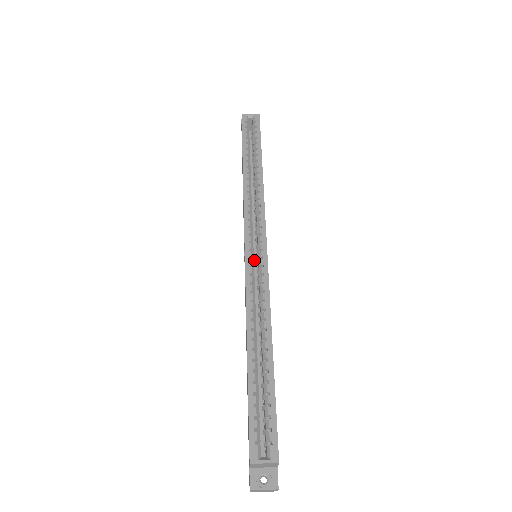
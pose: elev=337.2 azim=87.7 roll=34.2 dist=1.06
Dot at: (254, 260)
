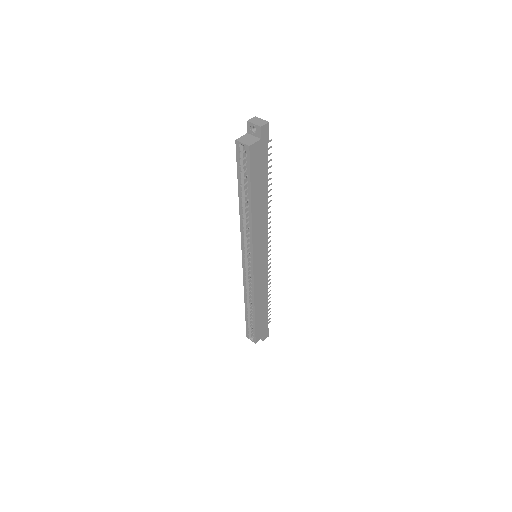
Dot at: occluded
